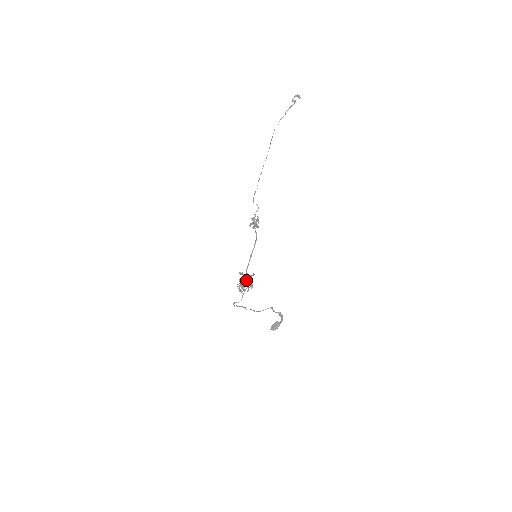
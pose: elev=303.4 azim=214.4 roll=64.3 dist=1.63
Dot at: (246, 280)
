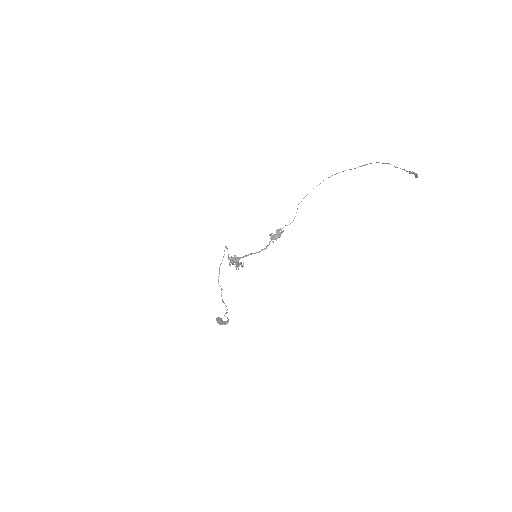
Dot at: (237, 260)
